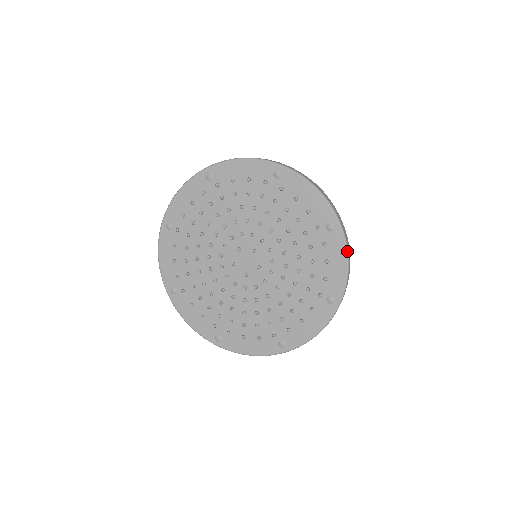
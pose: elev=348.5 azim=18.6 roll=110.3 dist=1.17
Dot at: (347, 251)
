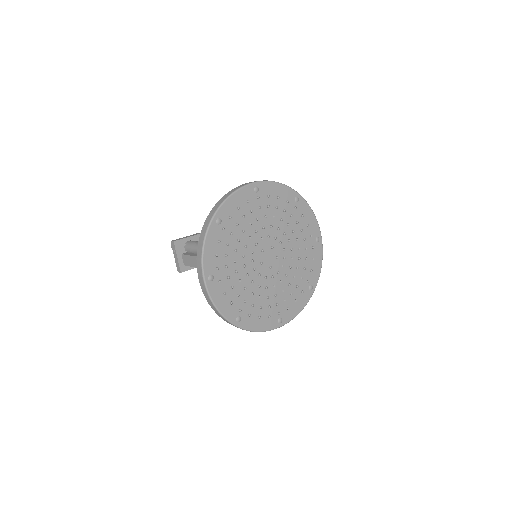
Dot at: occluded
